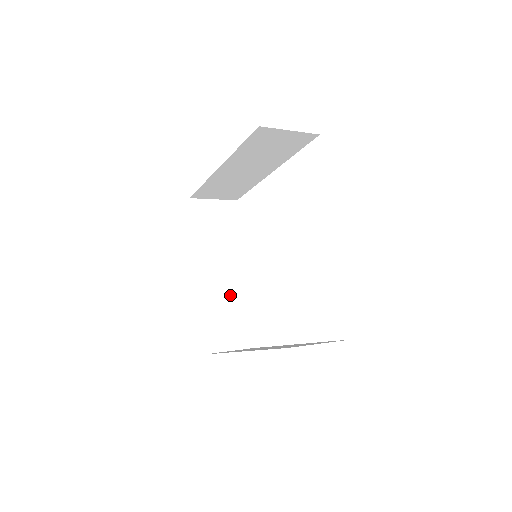
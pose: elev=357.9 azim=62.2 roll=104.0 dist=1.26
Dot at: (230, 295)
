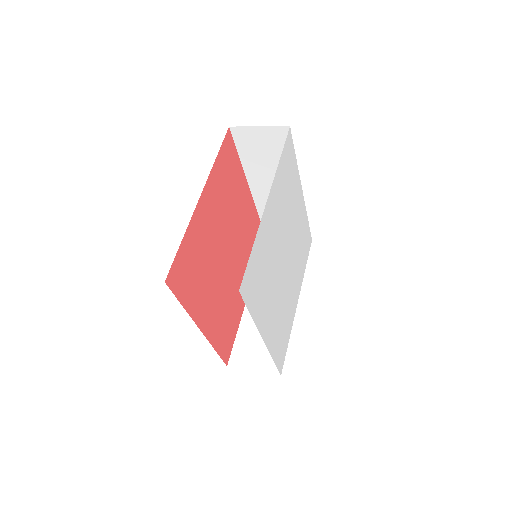
Dot at: occluded
